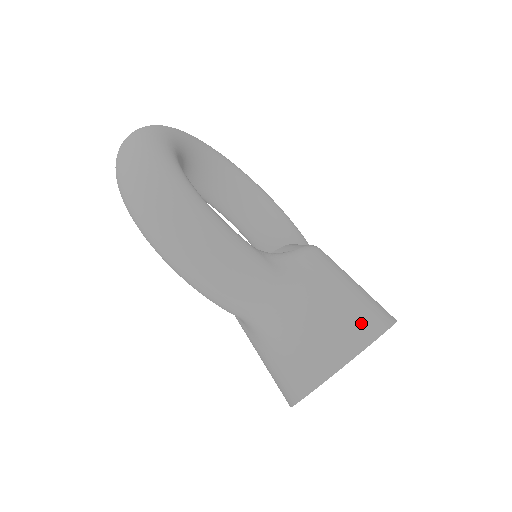
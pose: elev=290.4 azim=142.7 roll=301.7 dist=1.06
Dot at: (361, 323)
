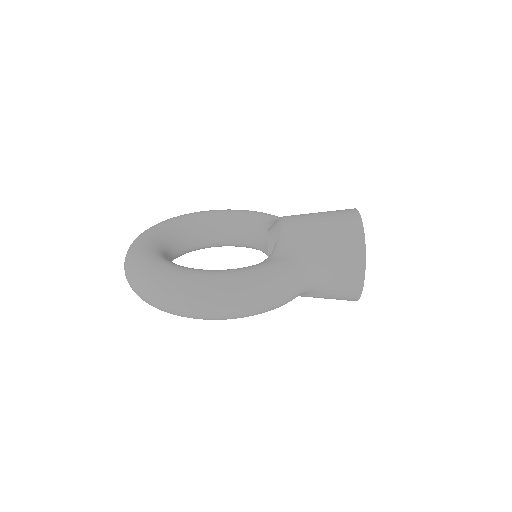
Dot at: (350, 234)
